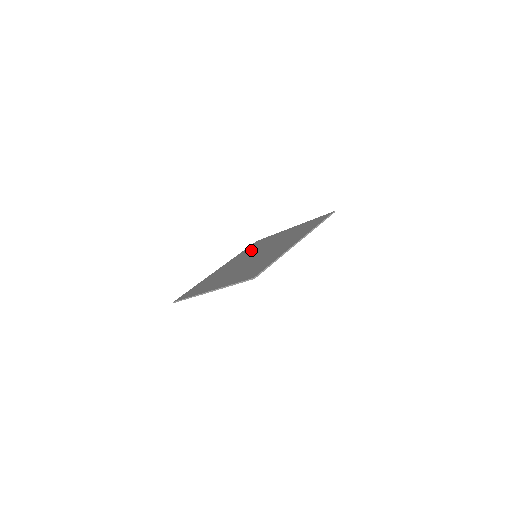
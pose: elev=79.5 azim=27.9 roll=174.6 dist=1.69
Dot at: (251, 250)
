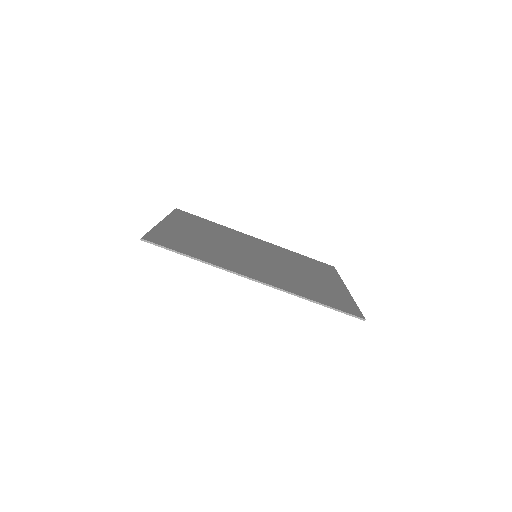
Dot at: (292, 257)
